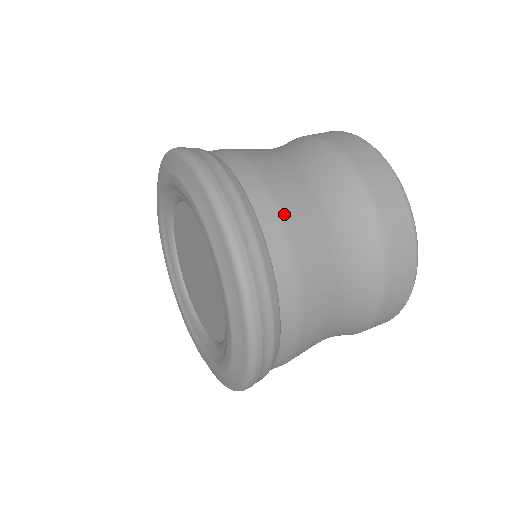
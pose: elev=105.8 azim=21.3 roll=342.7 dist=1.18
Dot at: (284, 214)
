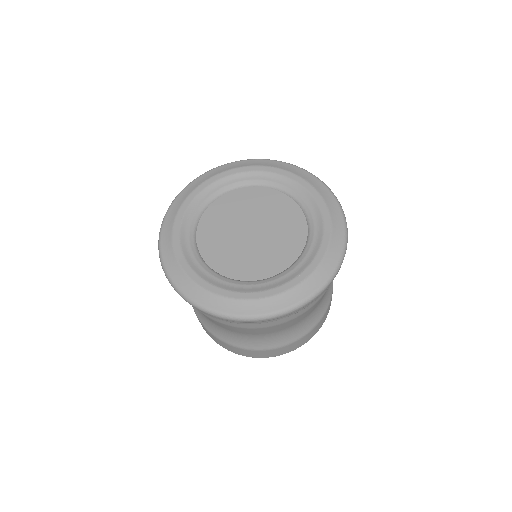
Dot at: occluded
